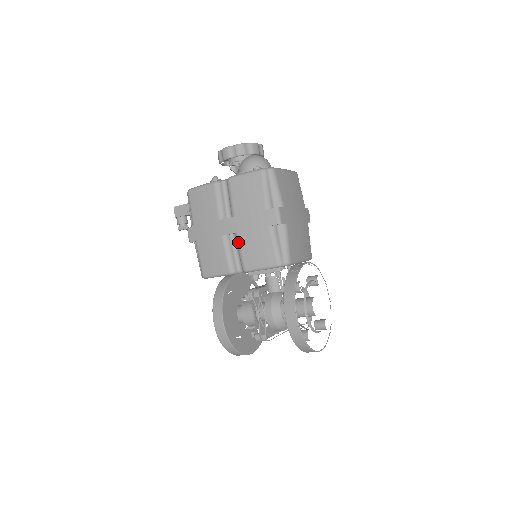
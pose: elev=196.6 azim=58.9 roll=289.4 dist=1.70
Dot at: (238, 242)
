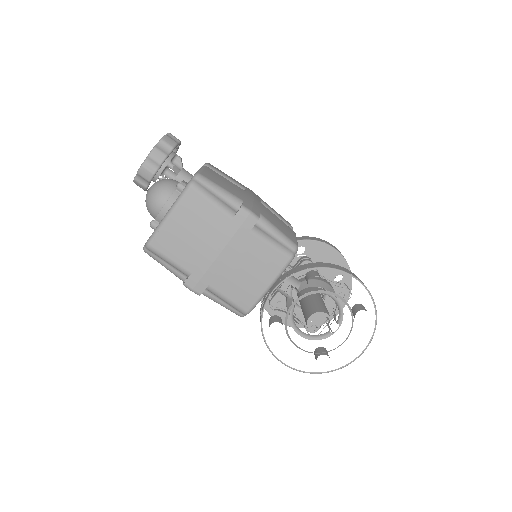
Dot at: occluded
